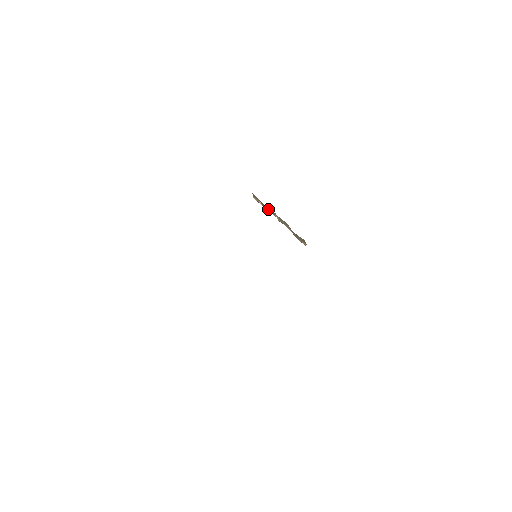
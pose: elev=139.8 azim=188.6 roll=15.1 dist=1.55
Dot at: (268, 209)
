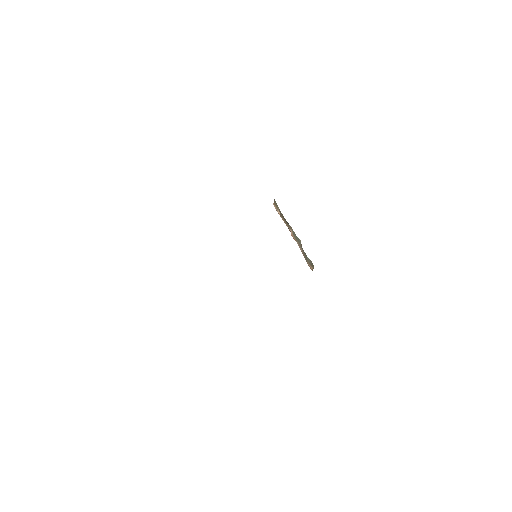
Dot at: (285, 220)
